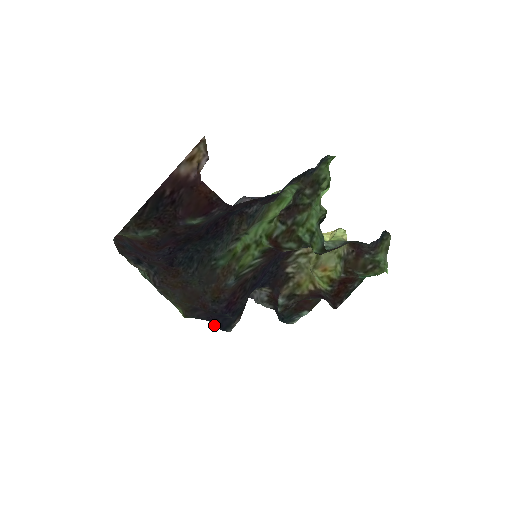
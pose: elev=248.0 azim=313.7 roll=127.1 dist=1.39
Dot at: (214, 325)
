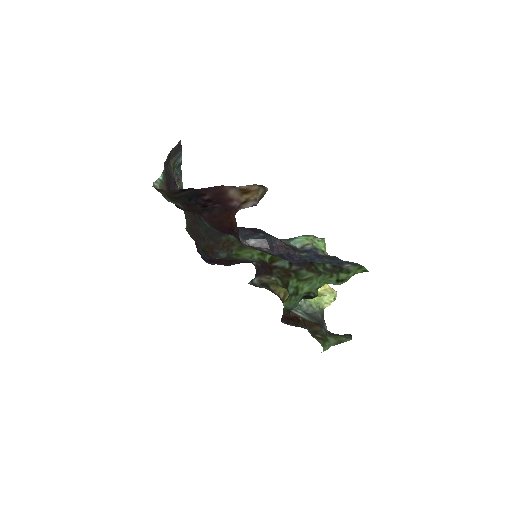
Dot at: occluded
